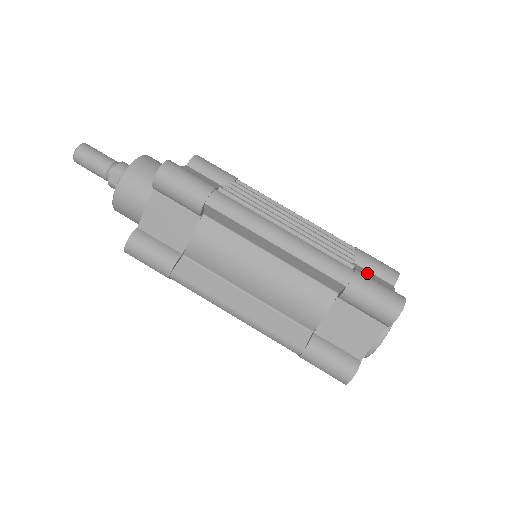
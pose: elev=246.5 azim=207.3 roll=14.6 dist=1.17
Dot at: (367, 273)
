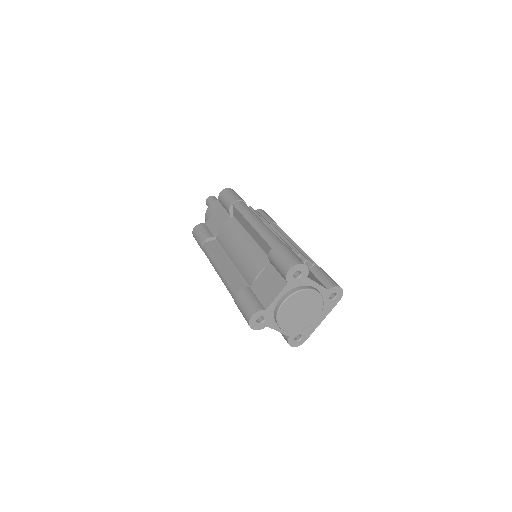
Dot at: (312, 274)
